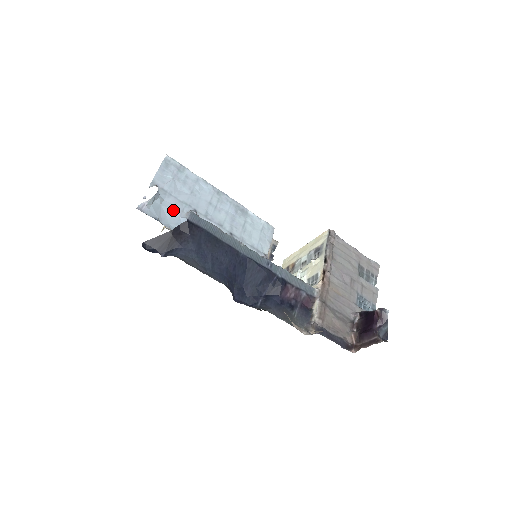
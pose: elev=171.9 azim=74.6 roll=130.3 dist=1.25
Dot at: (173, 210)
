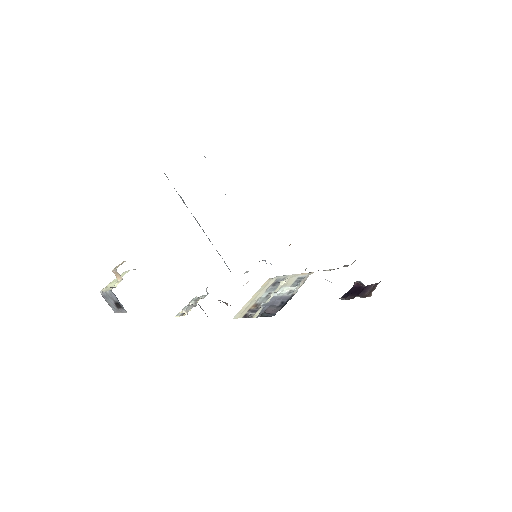
Dot at: occluded
